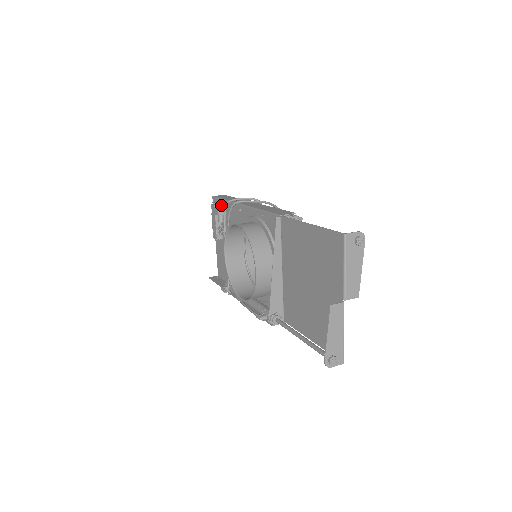
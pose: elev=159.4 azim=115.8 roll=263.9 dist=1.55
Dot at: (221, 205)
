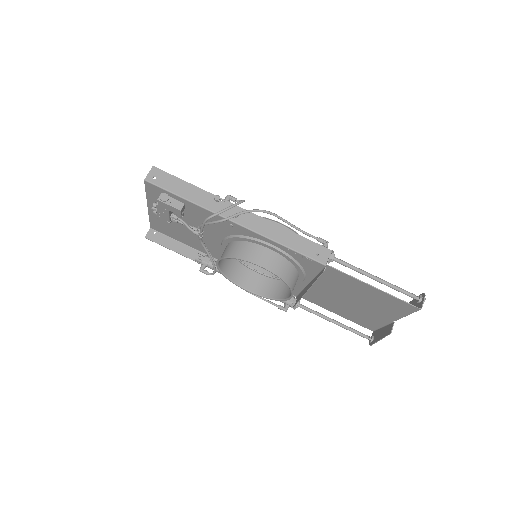
Dot at: (178, 202)
